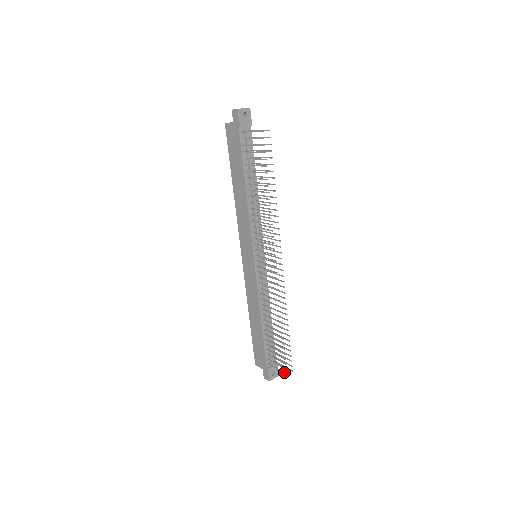
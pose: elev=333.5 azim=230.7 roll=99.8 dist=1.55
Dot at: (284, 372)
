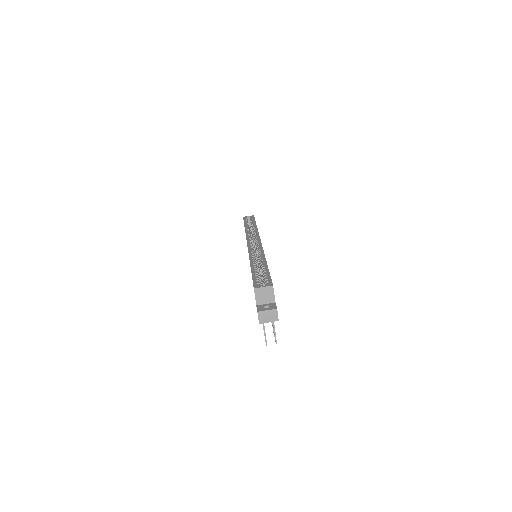
Dot at: occluded
